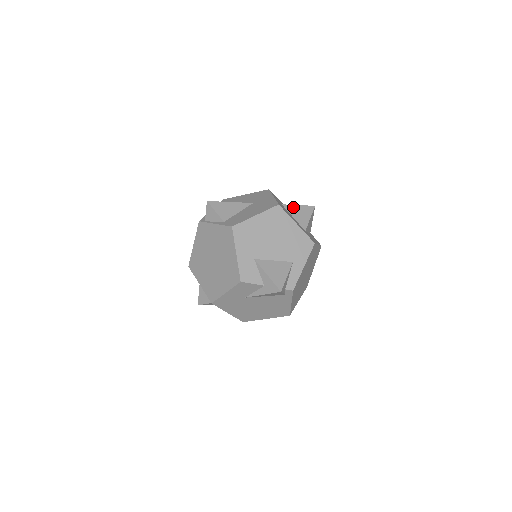
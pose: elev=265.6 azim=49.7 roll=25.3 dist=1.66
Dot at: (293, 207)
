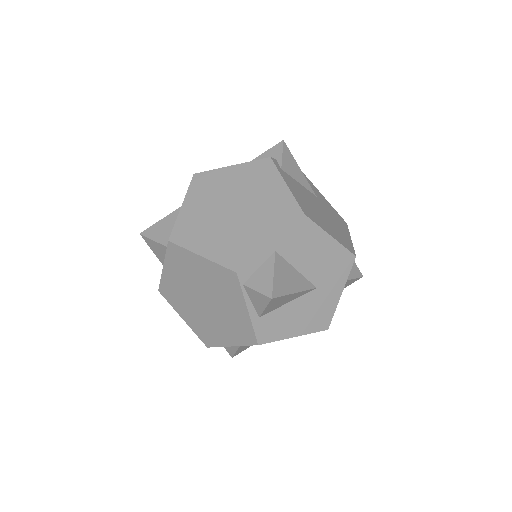
Dot at: occluded
